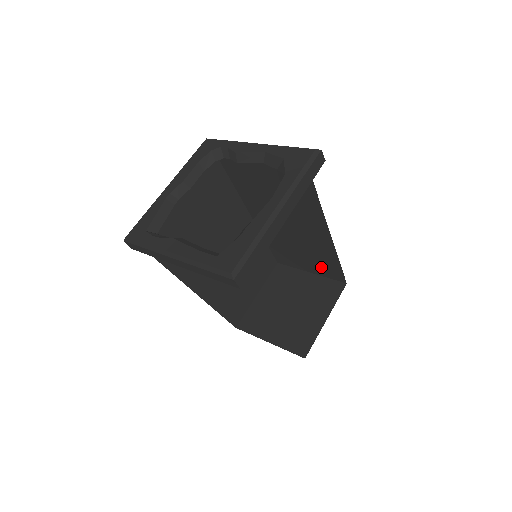
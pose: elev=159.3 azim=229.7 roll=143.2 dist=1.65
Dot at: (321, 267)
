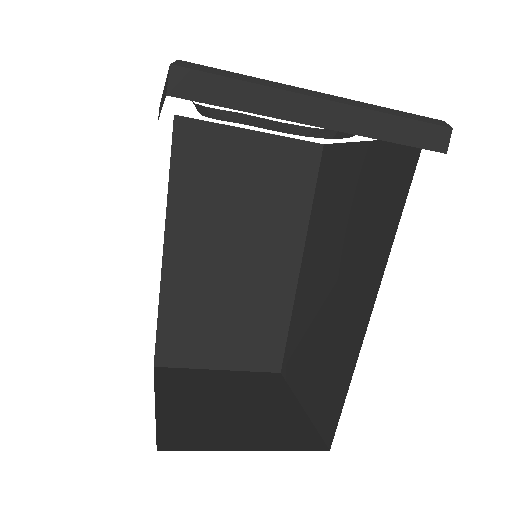
Dot at: (249, 348)
